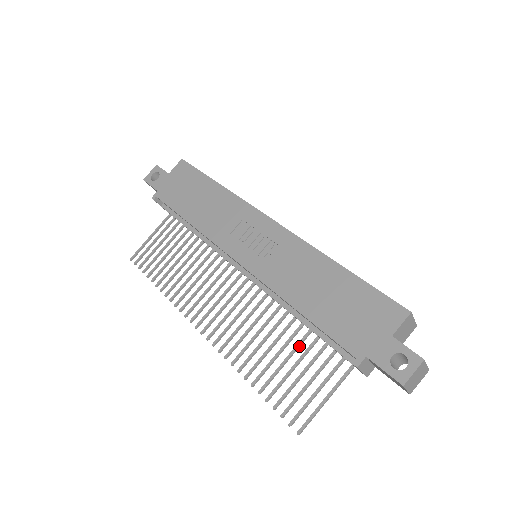
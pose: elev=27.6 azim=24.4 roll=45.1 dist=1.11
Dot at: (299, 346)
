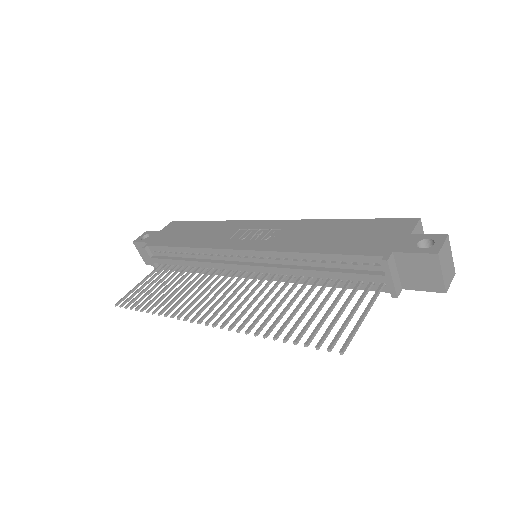
Dot at: (318, 296)
